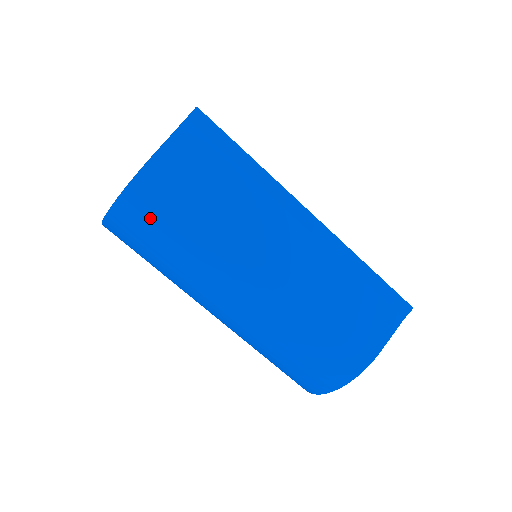
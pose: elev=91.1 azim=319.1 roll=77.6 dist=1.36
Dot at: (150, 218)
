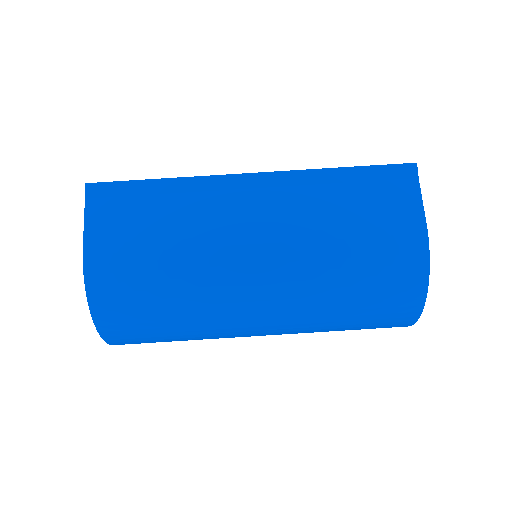
Dot at: (127, 299)
